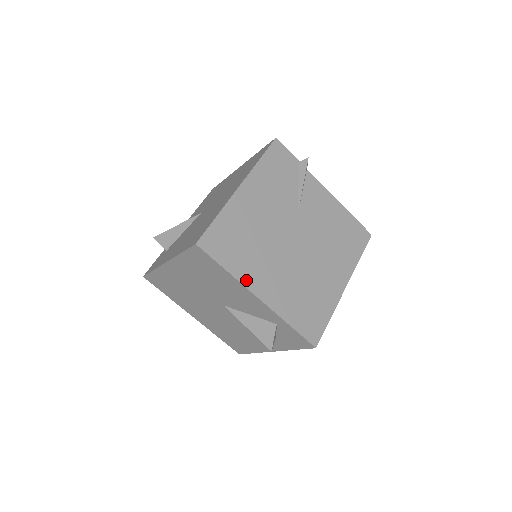
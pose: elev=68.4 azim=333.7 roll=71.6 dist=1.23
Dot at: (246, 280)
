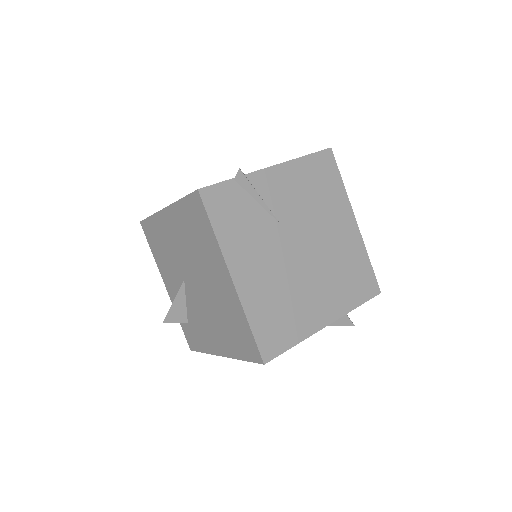
Dot at: (311, 329)
